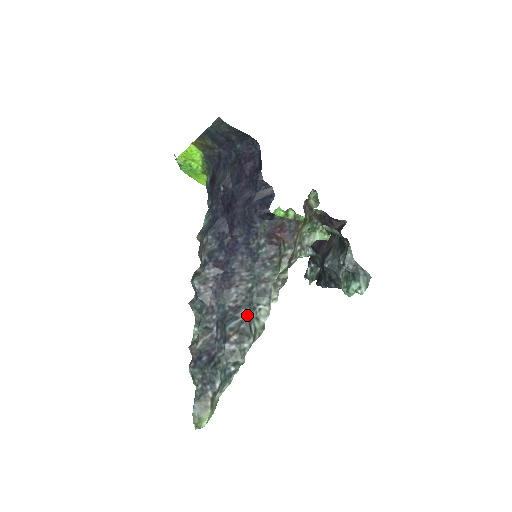
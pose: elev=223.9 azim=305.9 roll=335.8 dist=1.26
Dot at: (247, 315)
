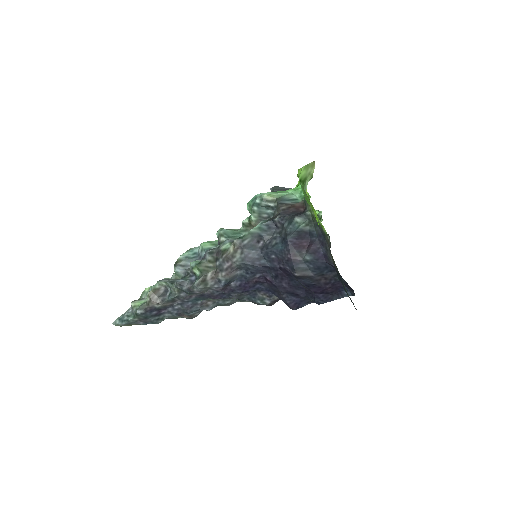
Dot at: (207, 309)
